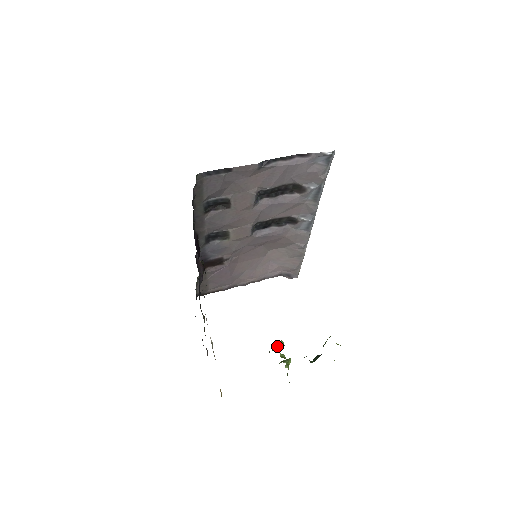
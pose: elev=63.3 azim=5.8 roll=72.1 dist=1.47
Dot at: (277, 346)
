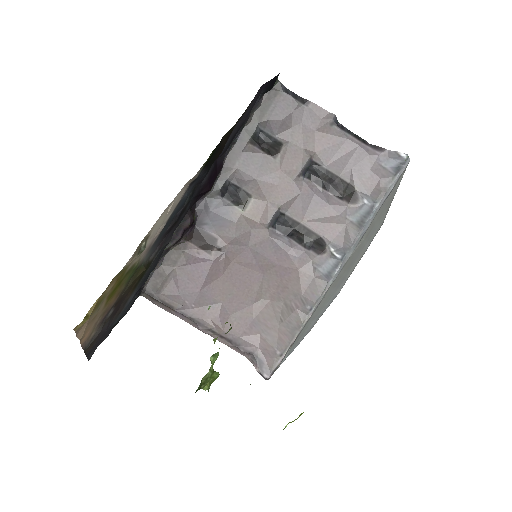
Dot at: occluded
